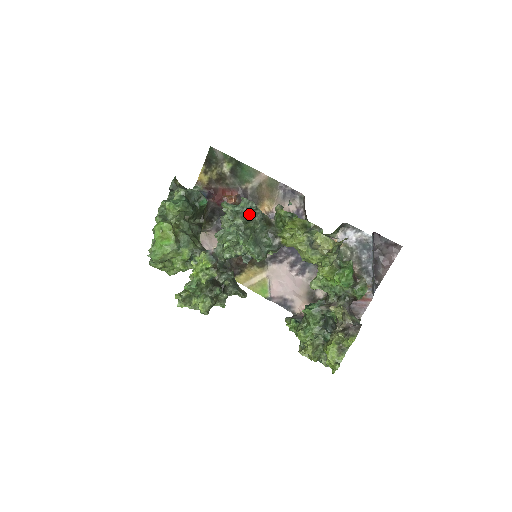
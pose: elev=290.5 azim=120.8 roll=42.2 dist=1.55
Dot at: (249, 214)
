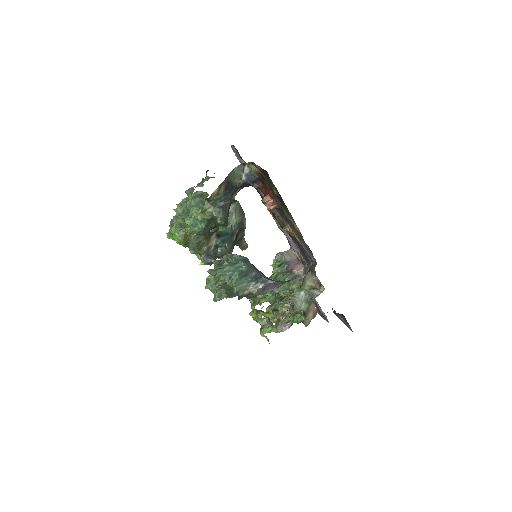
Dot at: occluded
